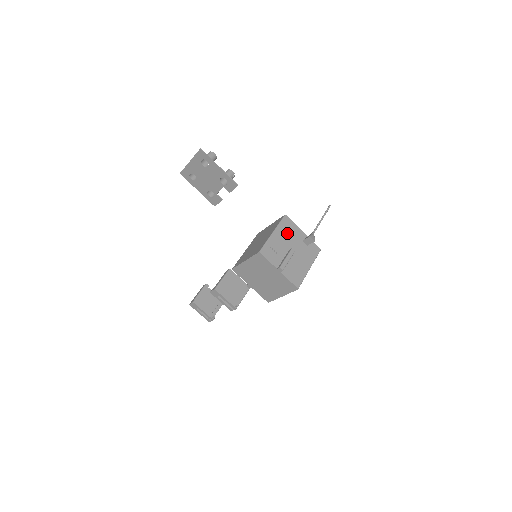
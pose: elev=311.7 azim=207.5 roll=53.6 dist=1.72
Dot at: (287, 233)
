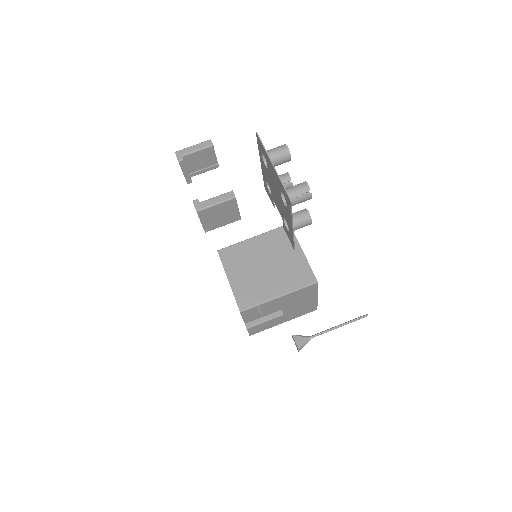
Dot at: (297, 298)
